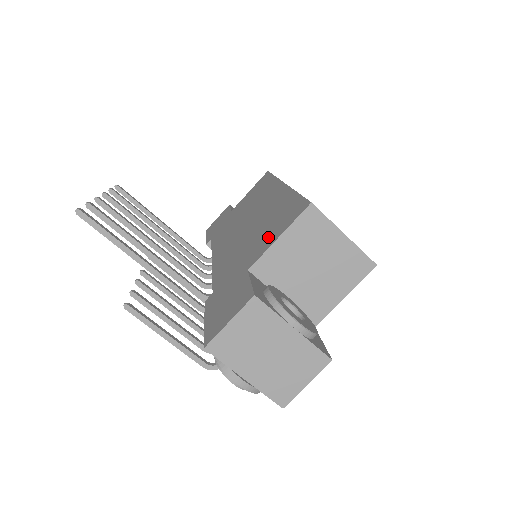
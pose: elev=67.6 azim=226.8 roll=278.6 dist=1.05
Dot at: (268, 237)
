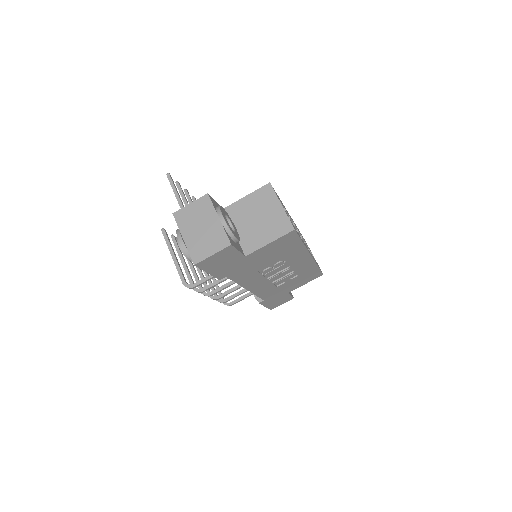
Dot at: occluded
